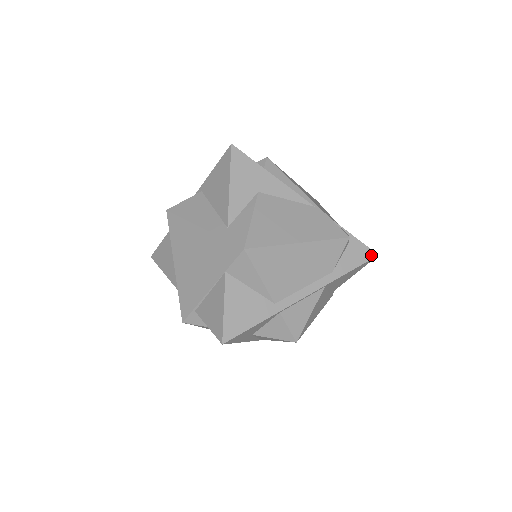
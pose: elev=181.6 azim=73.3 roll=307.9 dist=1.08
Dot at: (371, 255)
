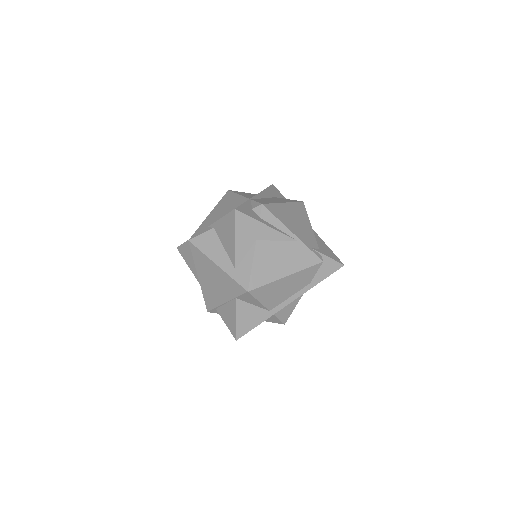
Dot at: (339, 266)
